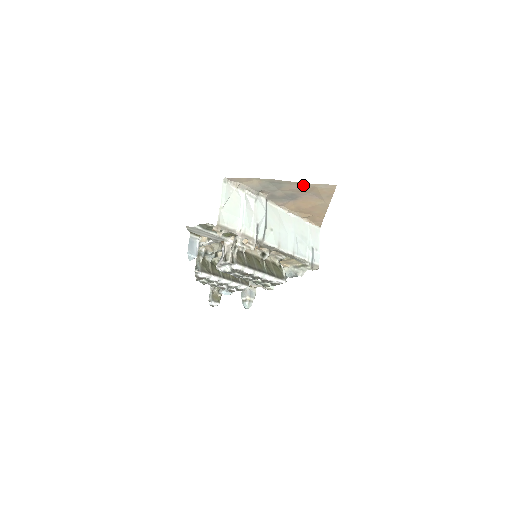
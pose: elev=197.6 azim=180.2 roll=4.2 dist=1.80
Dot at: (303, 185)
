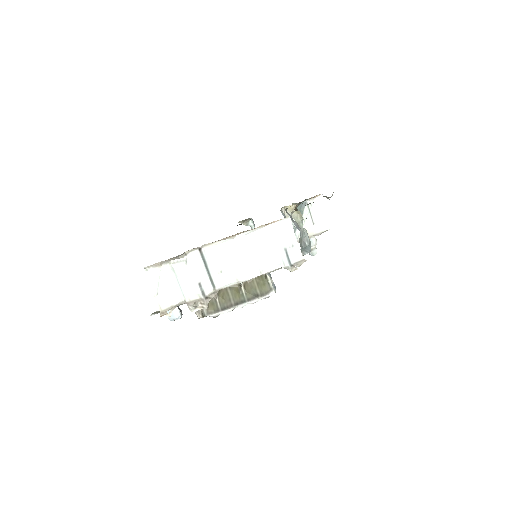
Dot at: occluded
